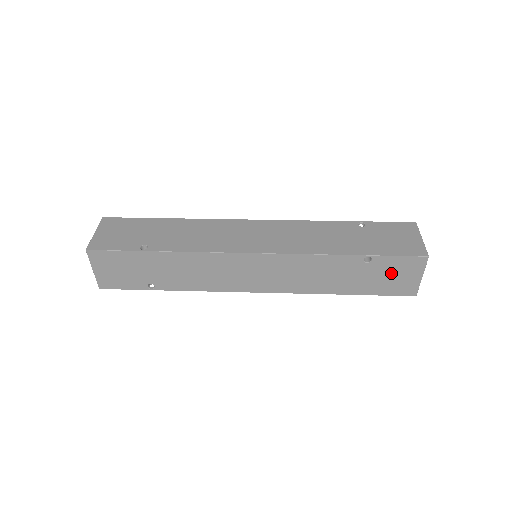
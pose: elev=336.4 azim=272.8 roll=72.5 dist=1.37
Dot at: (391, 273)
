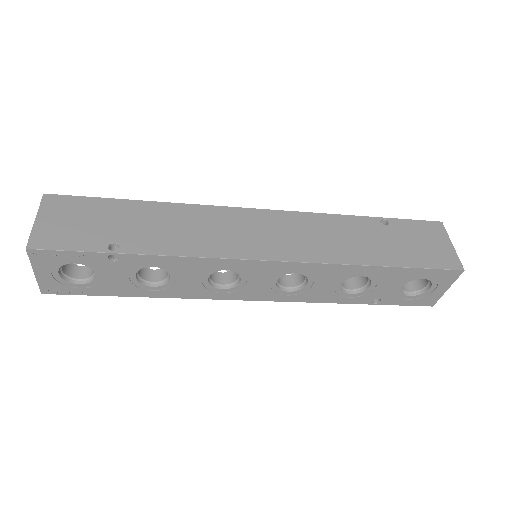
Dot at: (417, 239)
